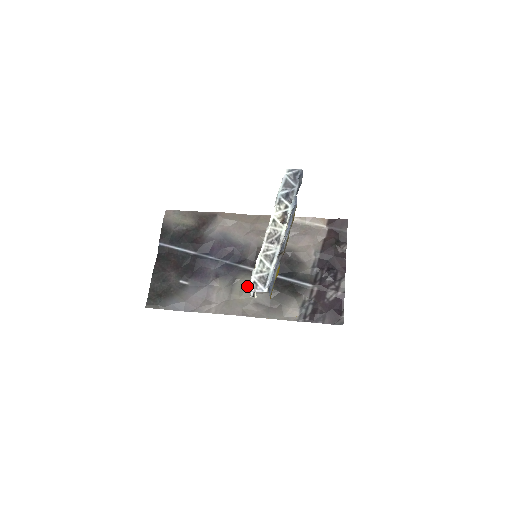
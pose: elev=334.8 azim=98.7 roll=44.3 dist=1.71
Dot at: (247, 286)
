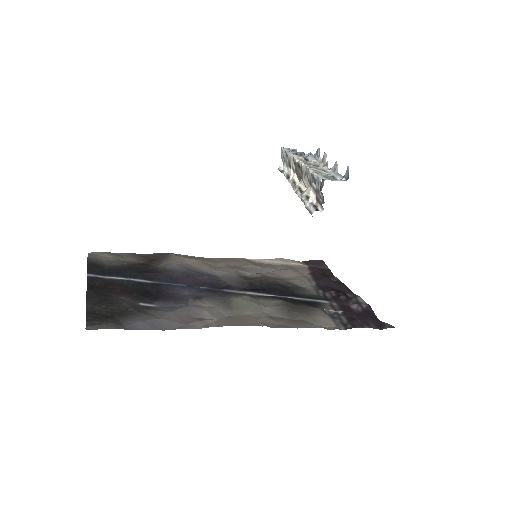
Dot at: (249, 301)
